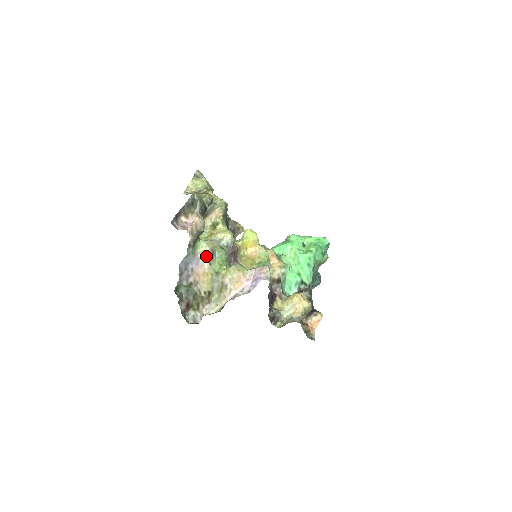
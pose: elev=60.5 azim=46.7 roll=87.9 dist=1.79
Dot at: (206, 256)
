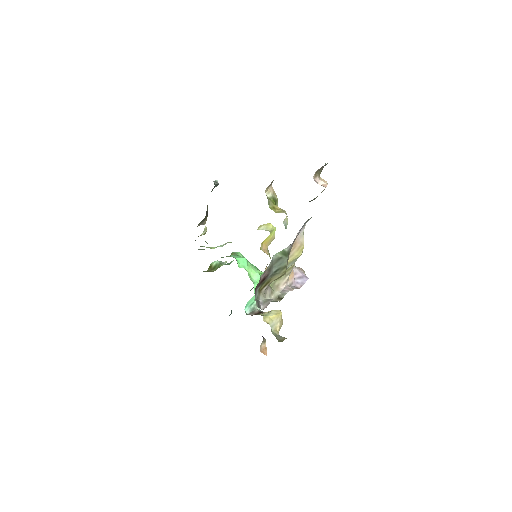
Dot at: occluded
